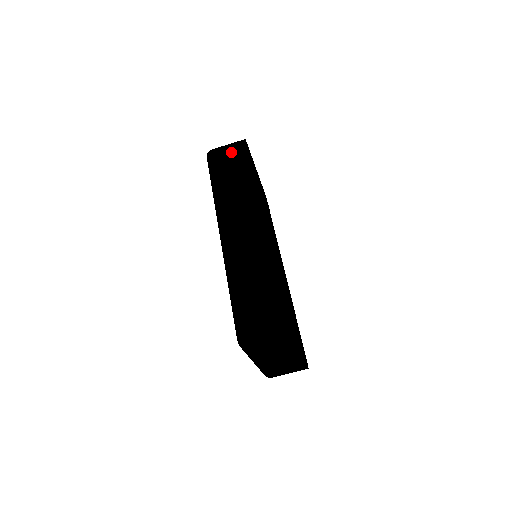
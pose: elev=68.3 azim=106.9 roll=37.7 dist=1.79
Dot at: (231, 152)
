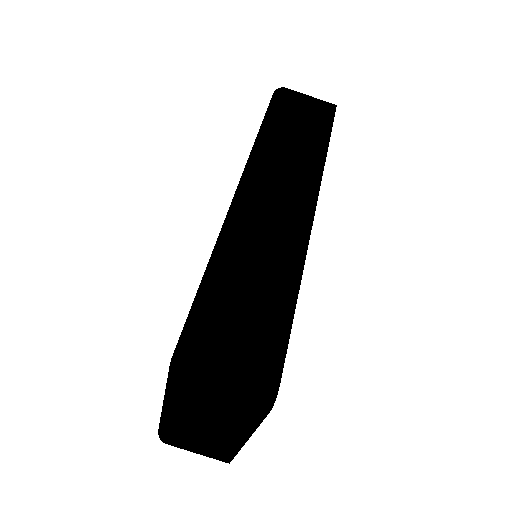
Dot at: (311, 105)
